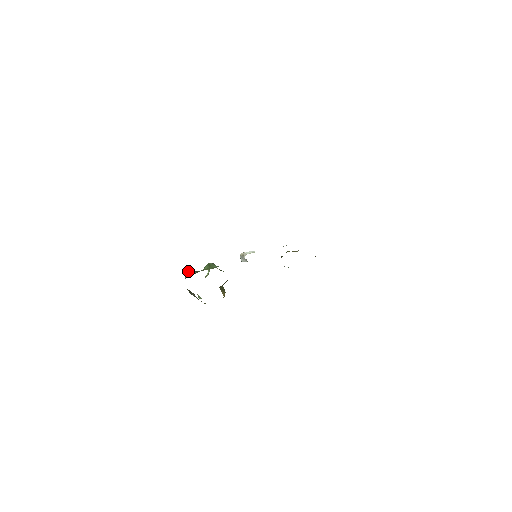
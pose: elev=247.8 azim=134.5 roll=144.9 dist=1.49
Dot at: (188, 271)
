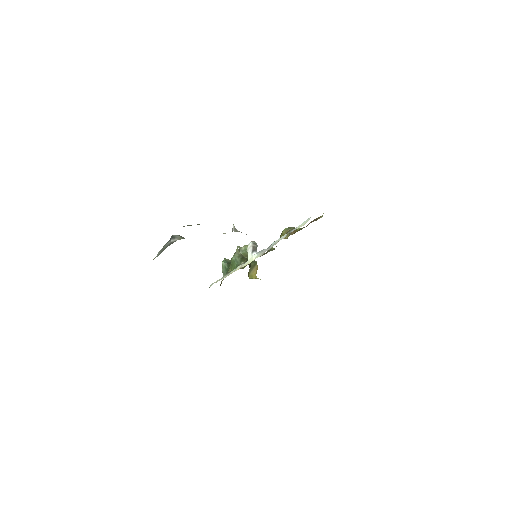
Dot at: (222, 270)
